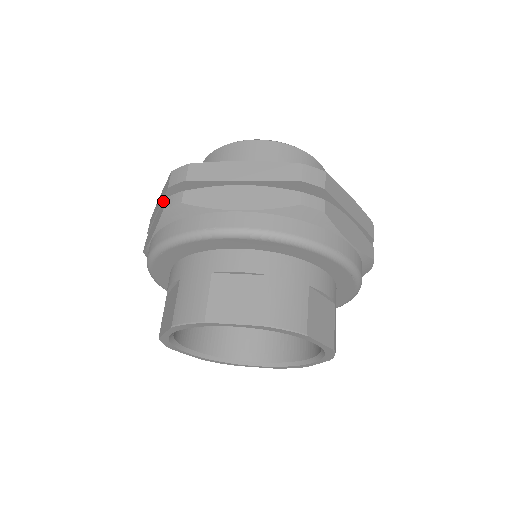
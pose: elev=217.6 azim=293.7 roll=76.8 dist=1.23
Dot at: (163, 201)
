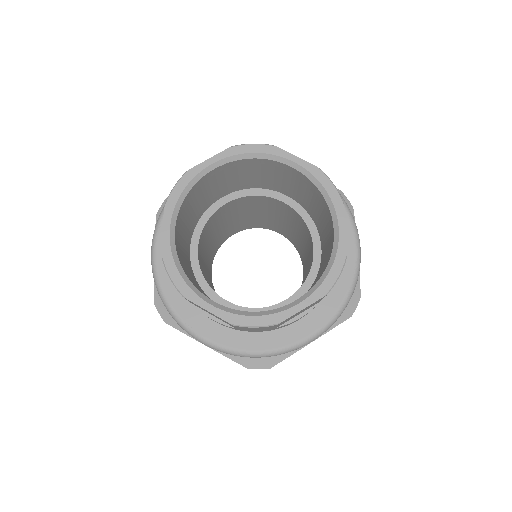
Dot at: occluded
